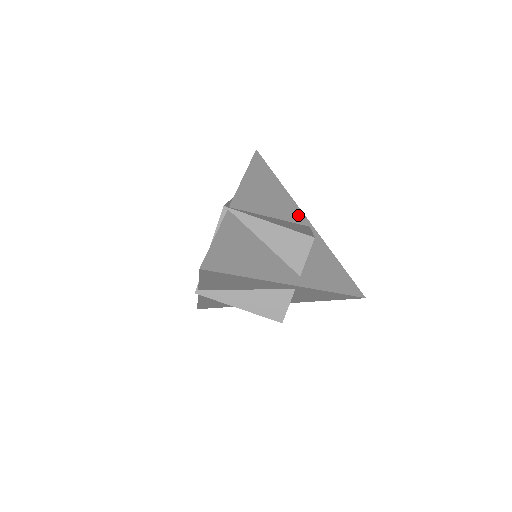
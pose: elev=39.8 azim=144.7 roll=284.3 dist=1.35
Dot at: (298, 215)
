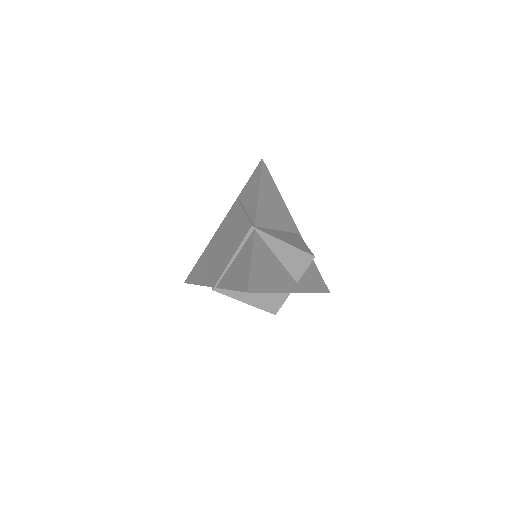
Dot at: (291, 223)
